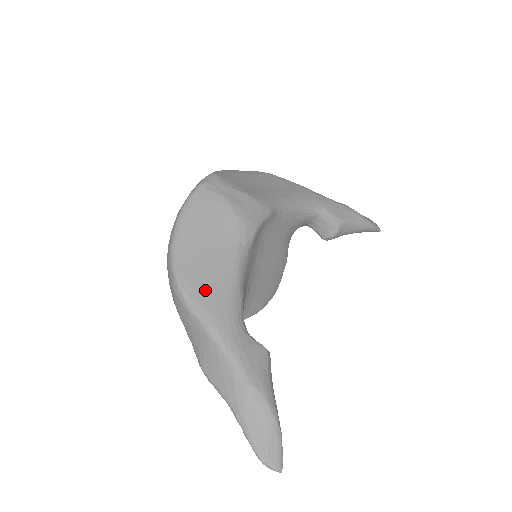
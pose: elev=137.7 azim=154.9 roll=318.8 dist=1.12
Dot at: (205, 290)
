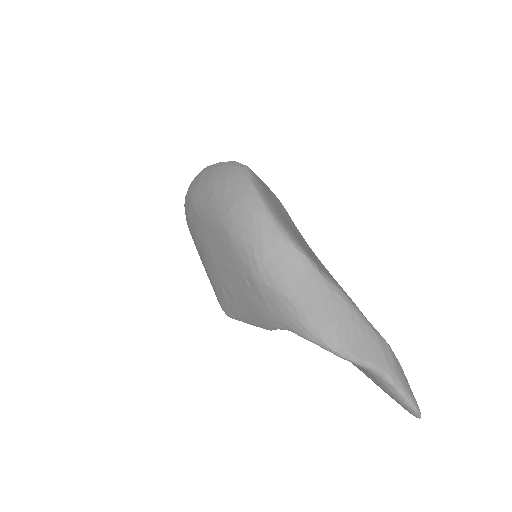
Dot at: (323, 267)
